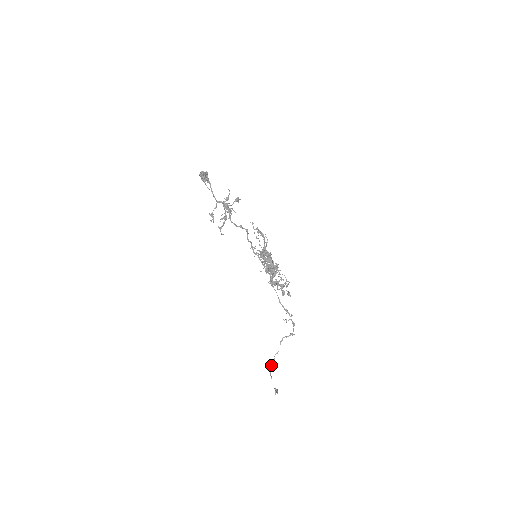
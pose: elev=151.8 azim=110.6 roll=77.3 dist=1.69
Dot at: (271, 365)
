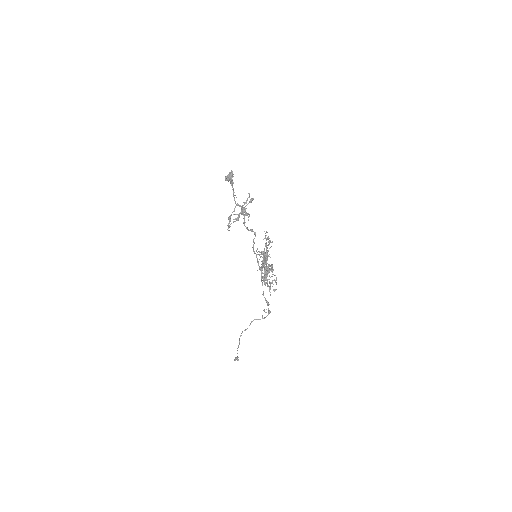
Dot at: occluded
